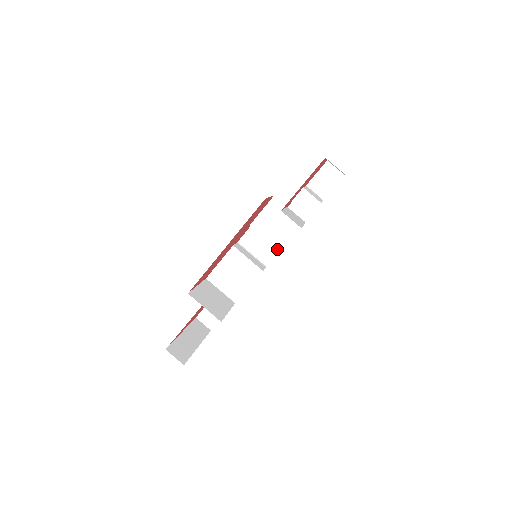
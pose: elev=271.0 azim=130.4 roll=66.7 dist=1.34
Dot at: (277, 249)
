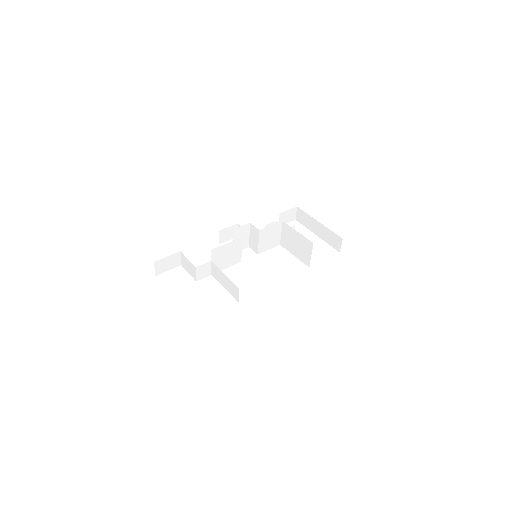
Dot at: (246, 246)
